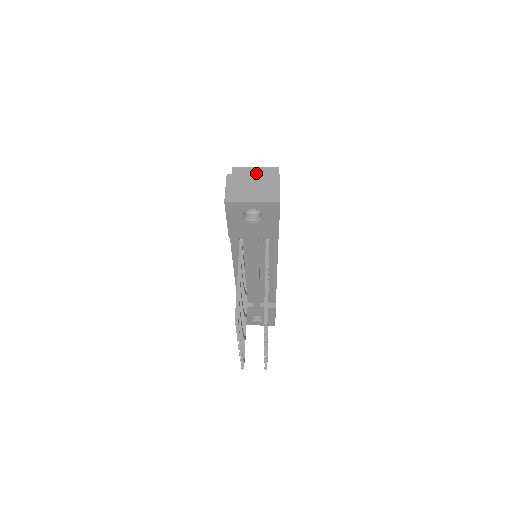
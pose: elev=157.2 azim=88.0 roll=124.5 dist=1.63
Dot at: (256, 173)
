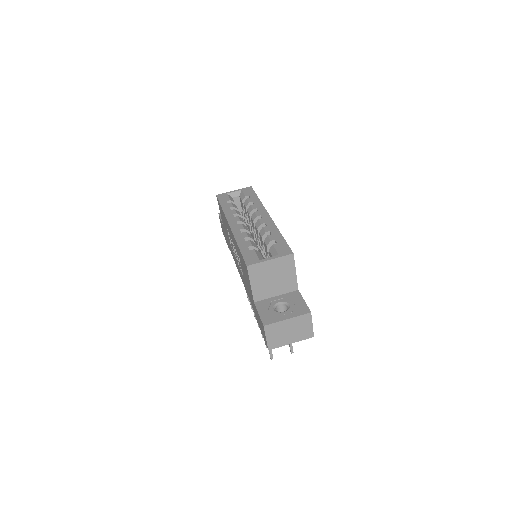
Dot at: (272, 267)
